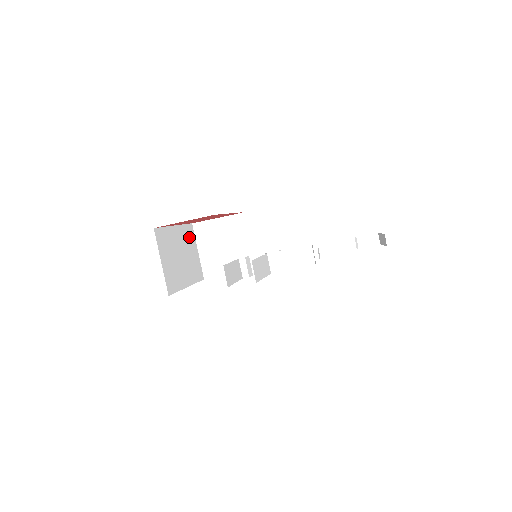
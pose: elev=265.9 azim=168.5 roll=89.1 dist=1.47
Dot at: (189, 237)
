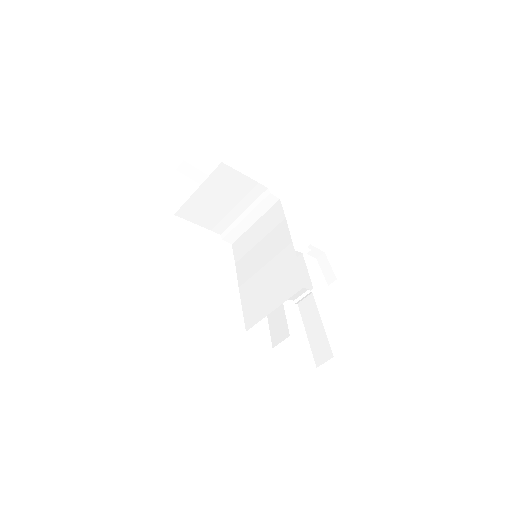
Dot at: occluded
